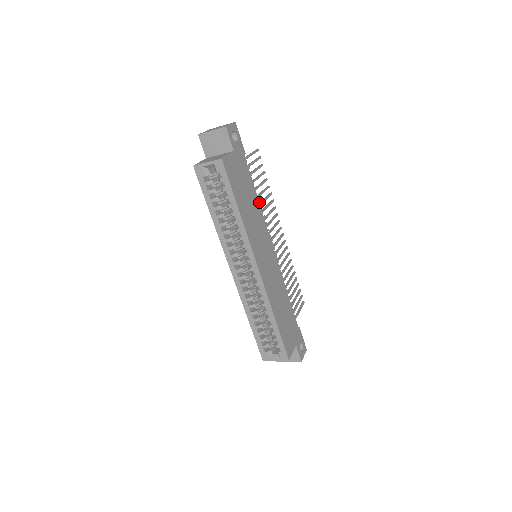
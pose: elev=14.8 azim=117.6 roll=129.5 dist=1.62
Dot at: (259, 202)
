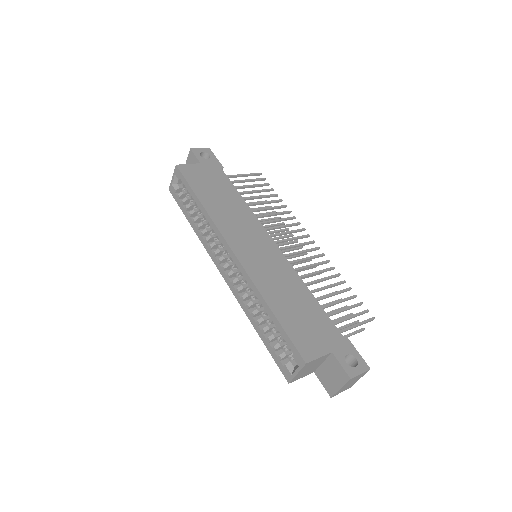
Dot at: (282, 223)
